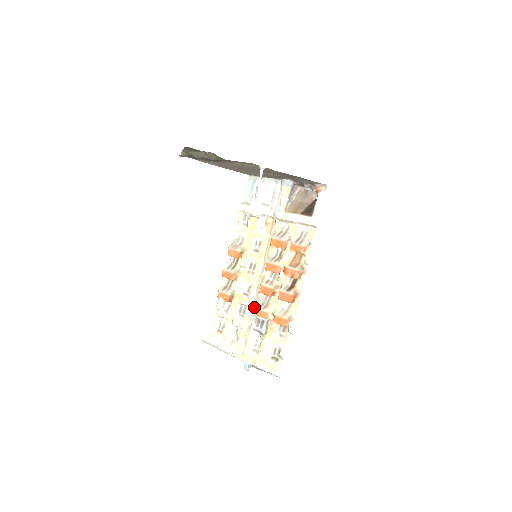
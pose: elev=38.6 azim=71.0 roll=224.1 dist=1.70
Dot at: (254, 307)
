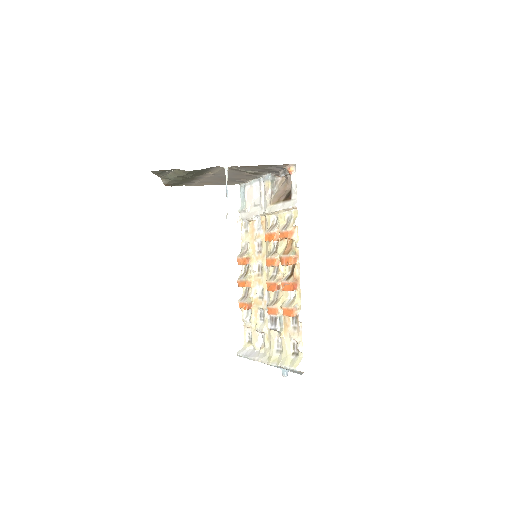
Dot at: occluded
